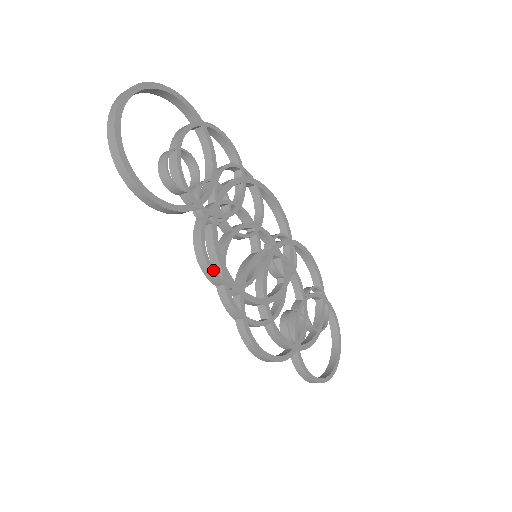
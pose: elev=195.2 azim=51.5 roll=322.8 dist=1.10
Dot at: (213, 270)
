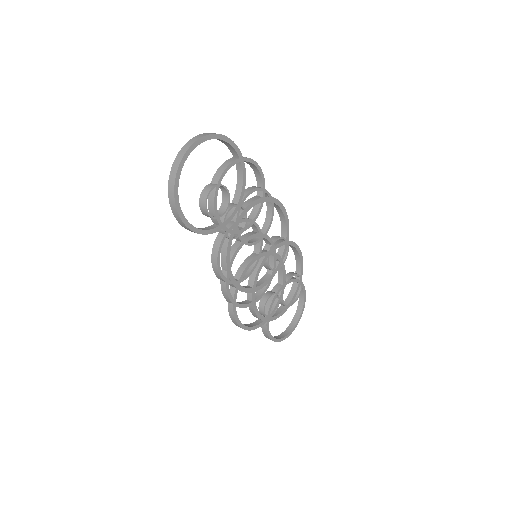
Dot at: (221, 273)
